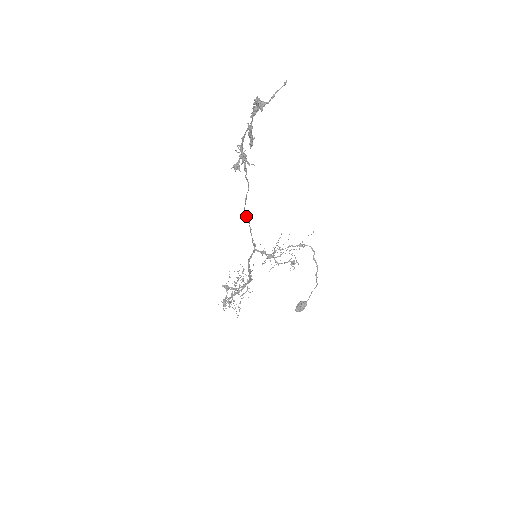
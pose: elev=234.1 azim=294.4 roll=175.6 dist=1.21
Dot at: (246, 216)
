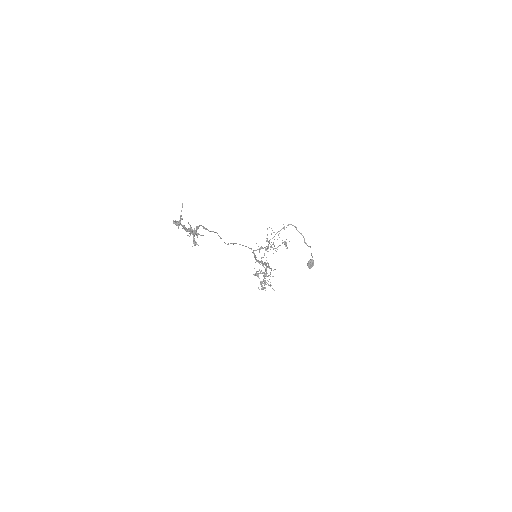
Dot at: occluded
